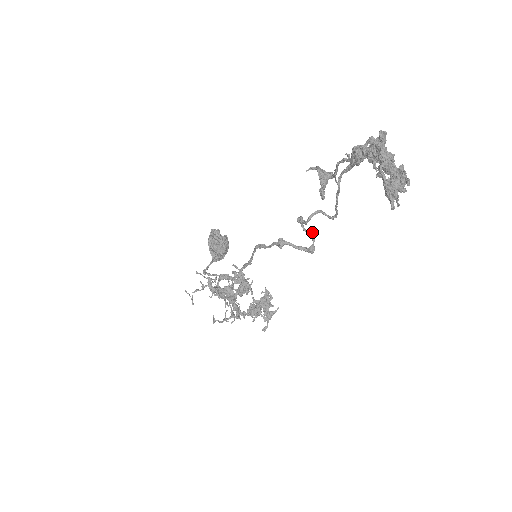
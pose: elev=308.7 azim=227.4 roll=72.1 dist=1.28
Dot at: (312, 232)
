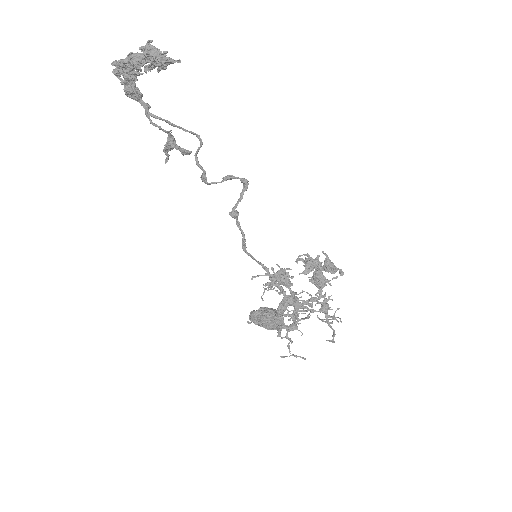
Dot at: (227, 176)
